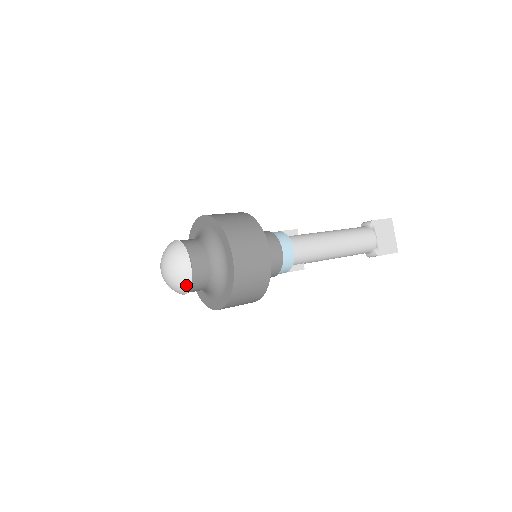
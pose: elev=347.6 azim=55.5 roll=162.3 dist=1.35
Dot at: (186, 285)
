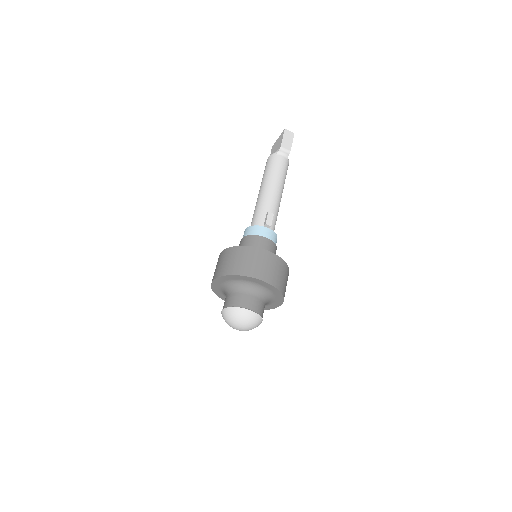
Dot at: occluded
